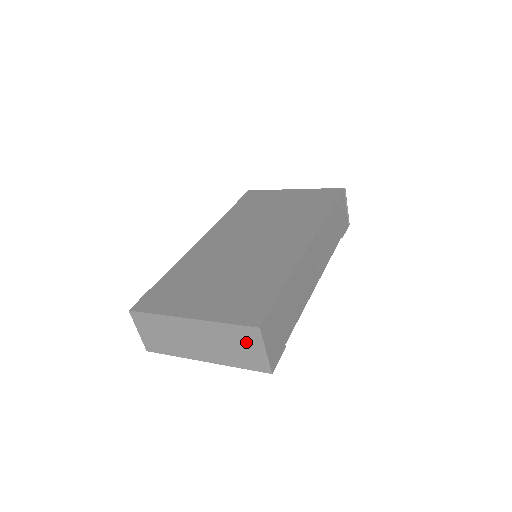
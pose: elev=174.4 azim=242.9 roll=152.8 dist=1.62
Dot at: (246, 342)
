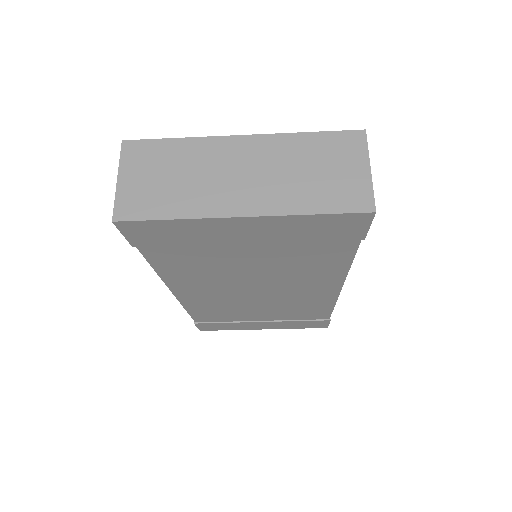
Dot at: (337, 158)
